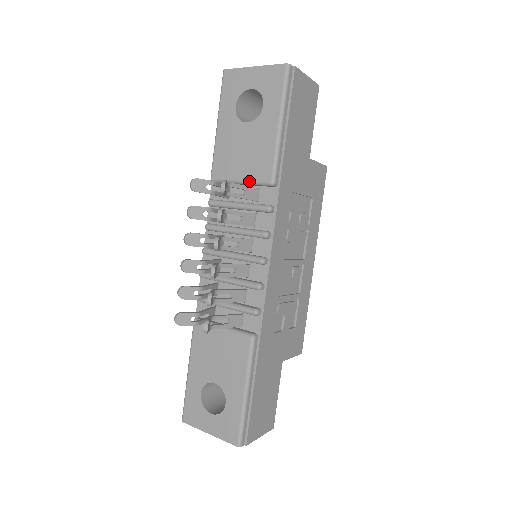
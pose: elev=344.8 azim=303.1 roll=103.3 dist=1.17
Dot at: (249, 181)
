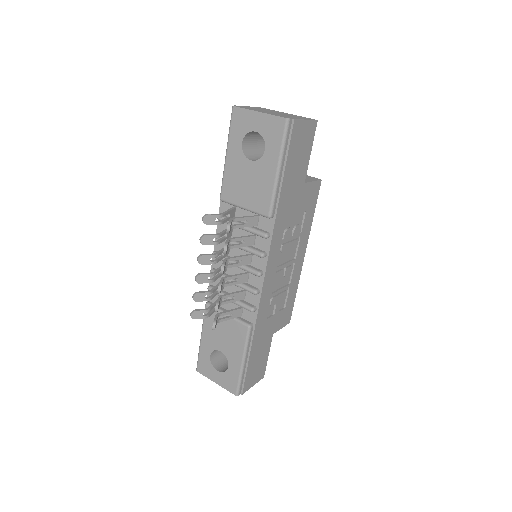
Dot at: (251, 210)
